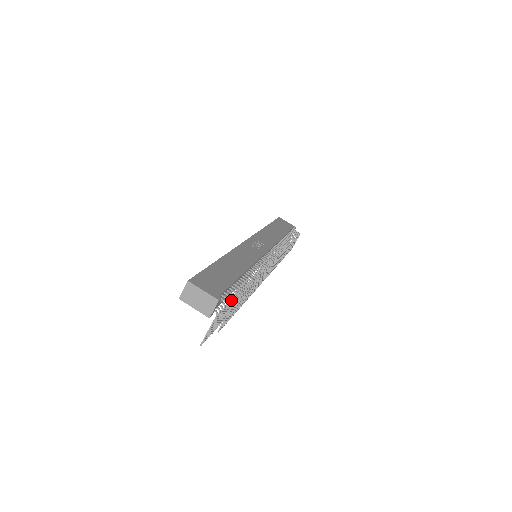
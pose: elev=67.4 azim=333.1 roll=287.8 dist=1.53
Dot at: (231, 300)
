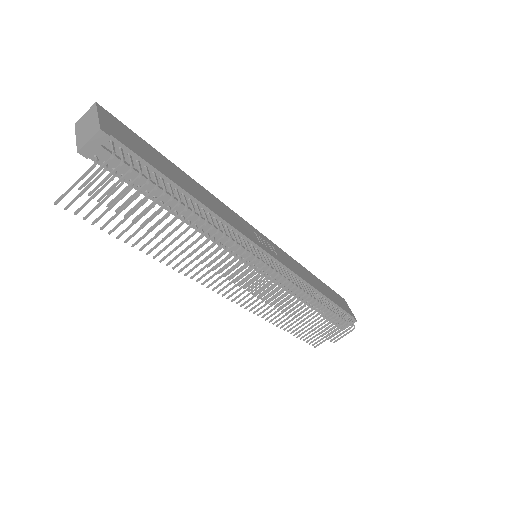
Dot at: (123, 156)
